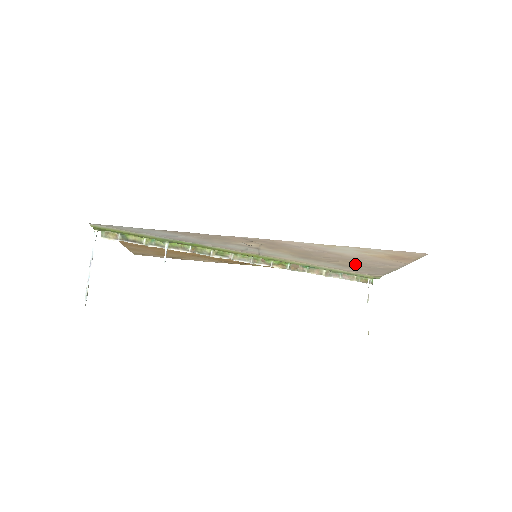
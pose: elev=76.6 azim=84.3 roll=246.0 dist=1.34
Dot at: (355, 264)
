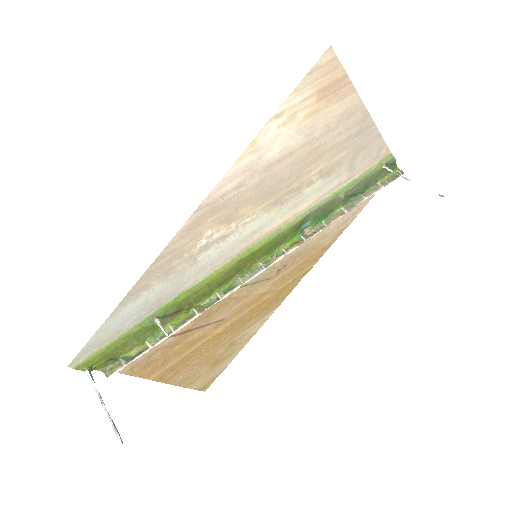
Dot at: (329, 156)
